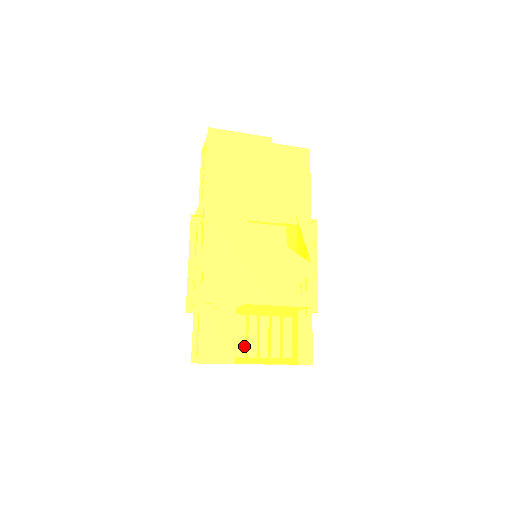
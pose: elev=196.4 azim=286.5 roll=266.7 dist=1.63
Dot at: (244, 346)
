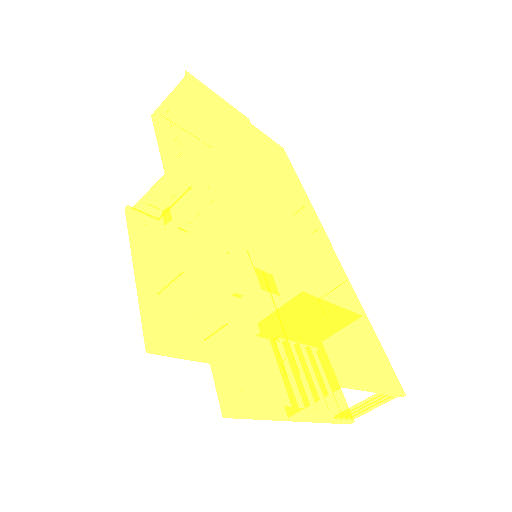
Dot at: (332, 354)
